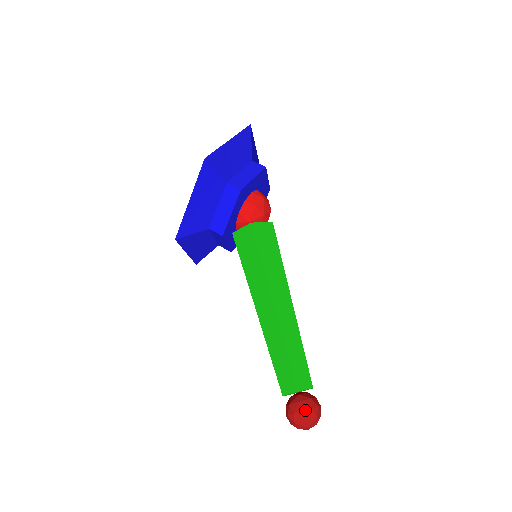
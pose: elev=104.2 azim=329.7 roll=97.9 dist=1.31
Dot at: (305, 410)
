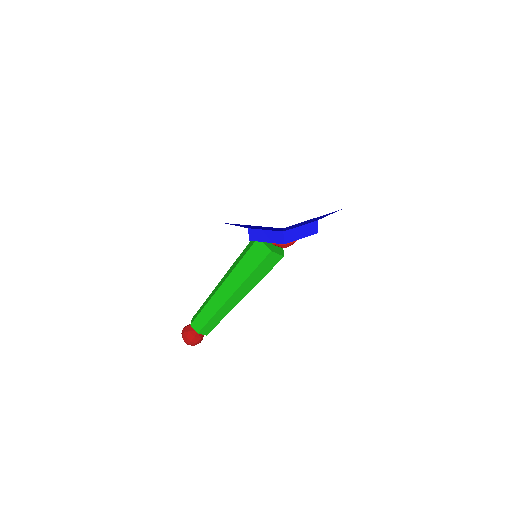
Dot at: (192, 342)
